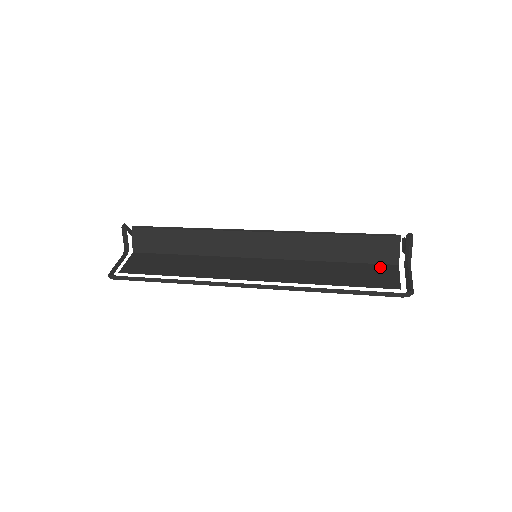
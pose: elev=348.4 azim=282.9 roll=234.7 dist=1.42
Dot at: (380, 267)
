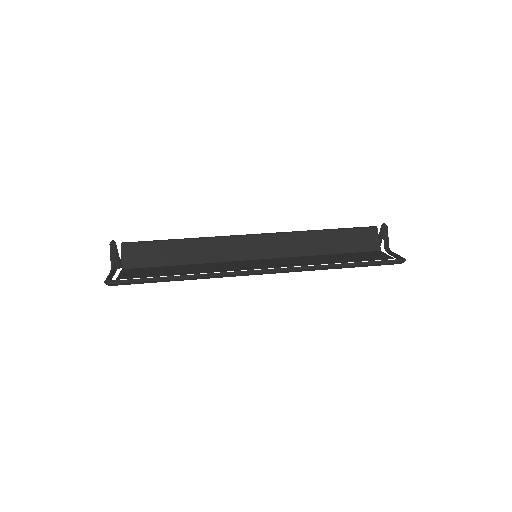
Dot at: (367, 253)
